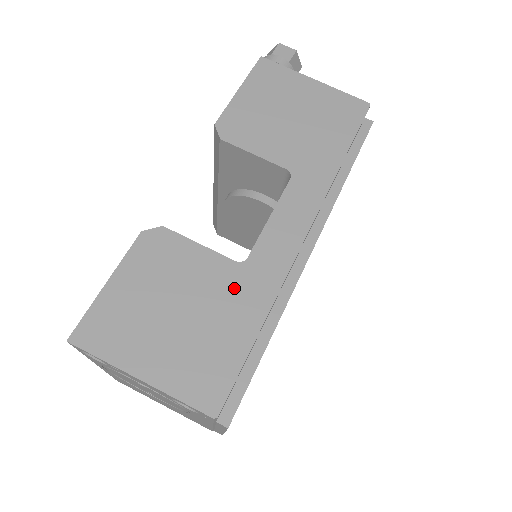
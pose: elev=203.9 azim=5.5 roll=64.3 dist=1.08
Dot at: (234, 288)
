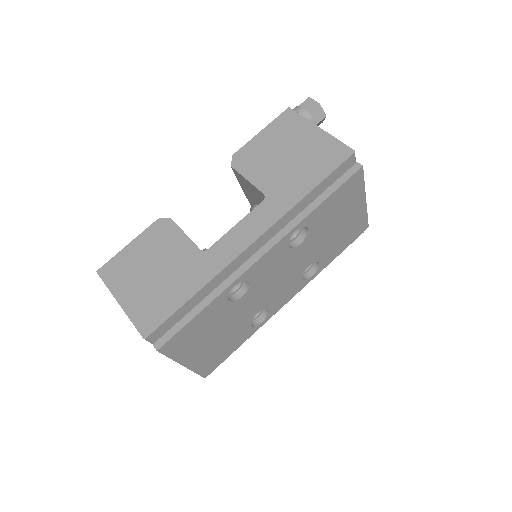
Dot at: (191, 266)
